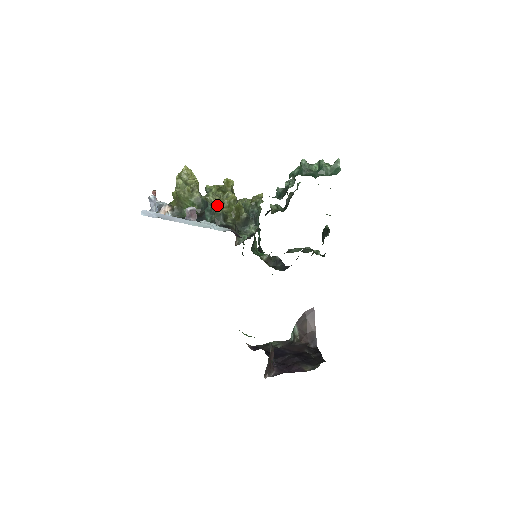
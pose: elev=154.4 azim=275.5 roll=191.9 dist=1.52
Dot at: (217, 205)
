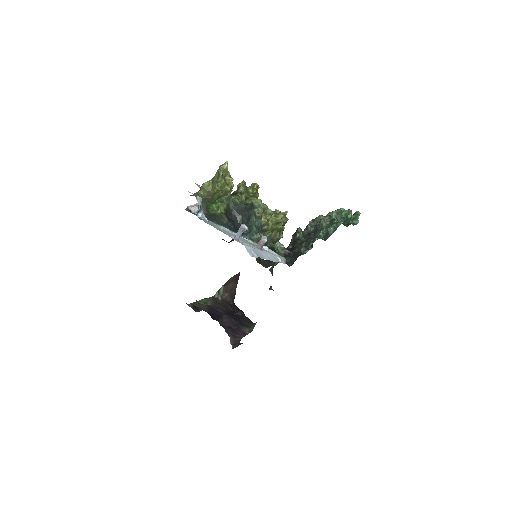
Dot at: occluded
